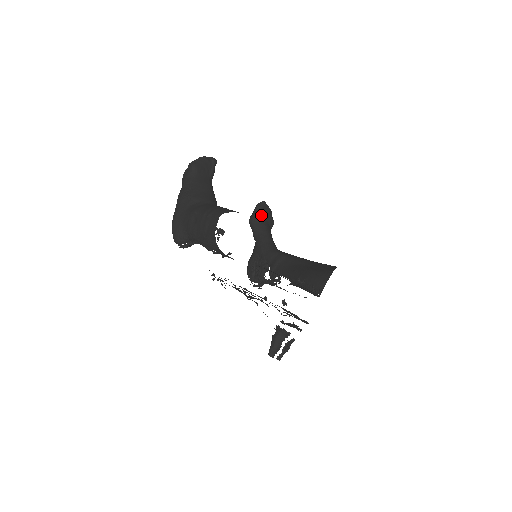
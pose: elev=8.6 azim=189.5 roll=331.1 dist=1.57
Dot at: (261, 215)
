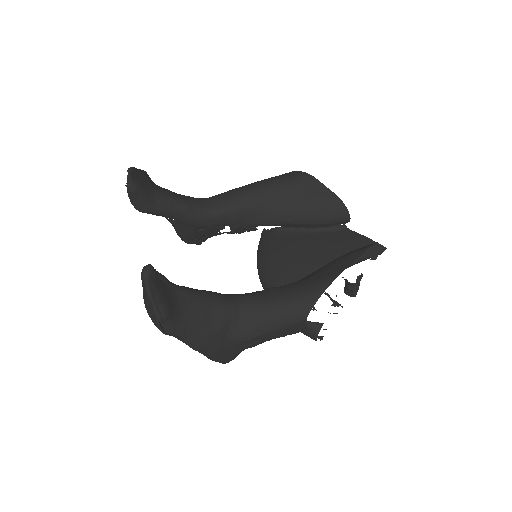
Dot at: (148, 193)
